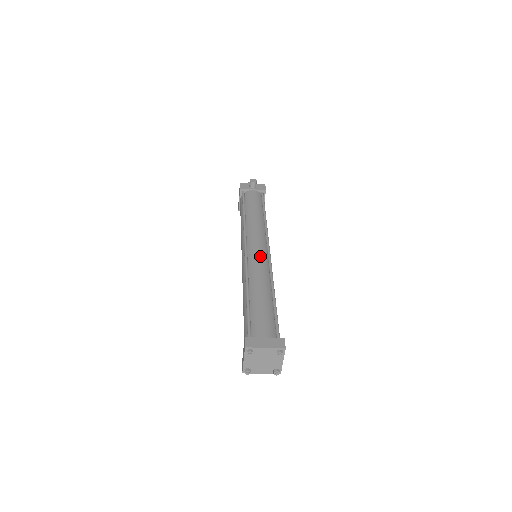
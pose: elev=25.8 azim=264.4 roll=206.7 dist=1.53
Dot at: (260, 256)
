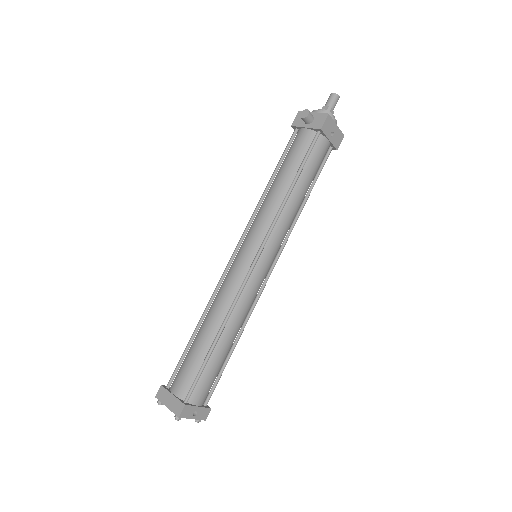
Dot at: (237, 272)
